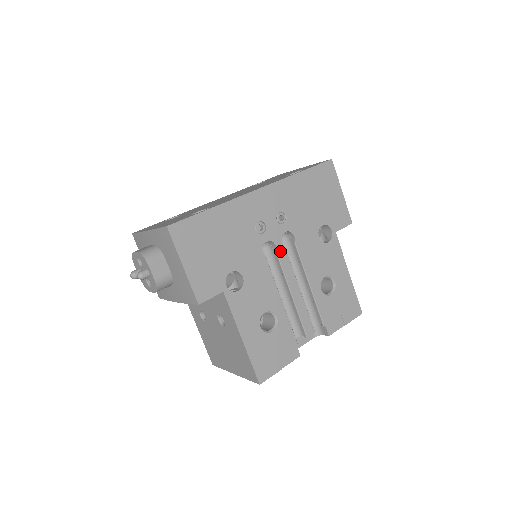
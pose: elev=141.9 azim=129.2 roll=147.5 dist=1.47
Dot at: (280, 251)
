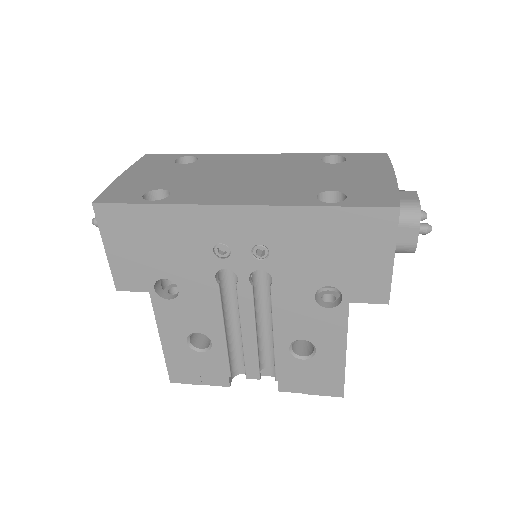
Dot at: (243, 286)
